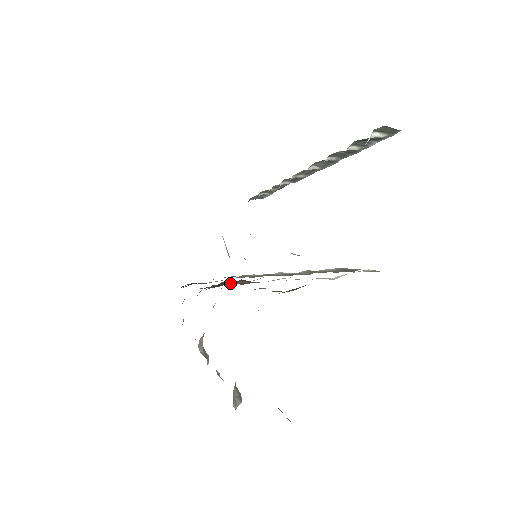
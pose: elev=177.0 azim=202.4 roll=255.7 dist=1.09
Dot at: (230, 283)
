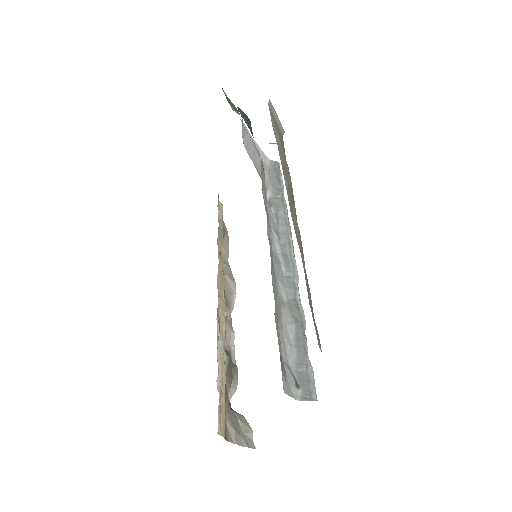
Dot at: occluded
